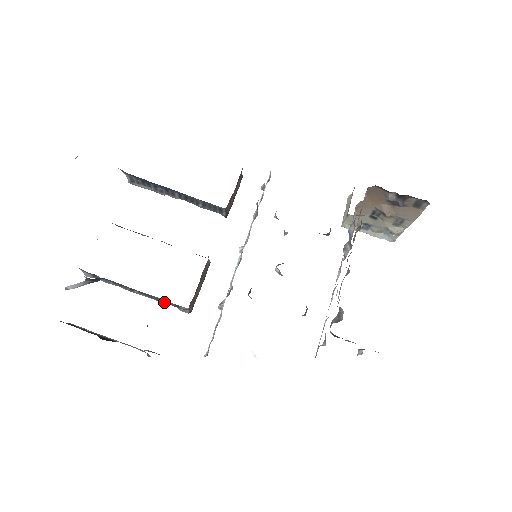
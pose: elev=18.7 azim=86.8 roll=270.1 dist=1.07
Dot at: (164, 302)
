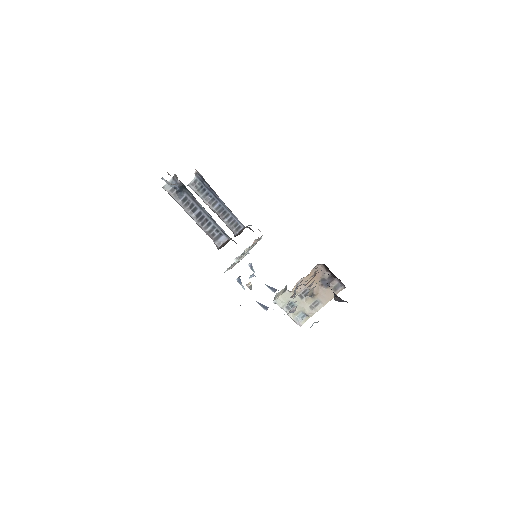
Dot at: (208, 231)
